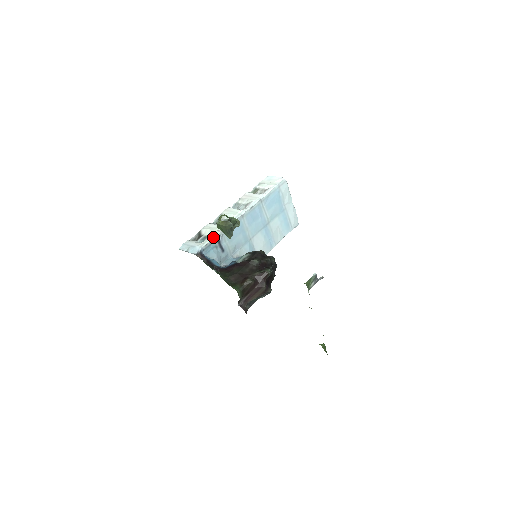
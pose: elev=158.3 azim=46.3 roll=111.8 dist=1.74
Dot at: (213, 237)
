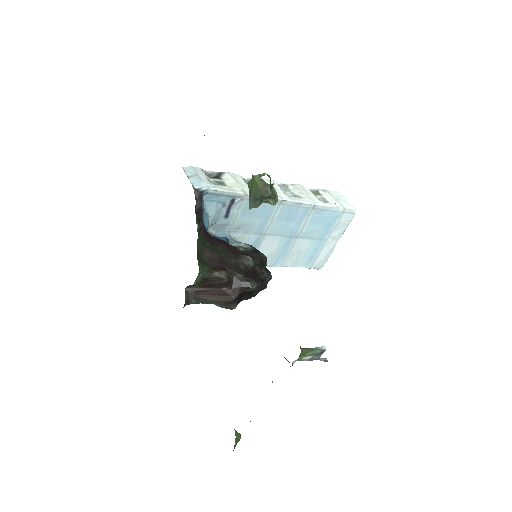
Dot at: (231, 190)
